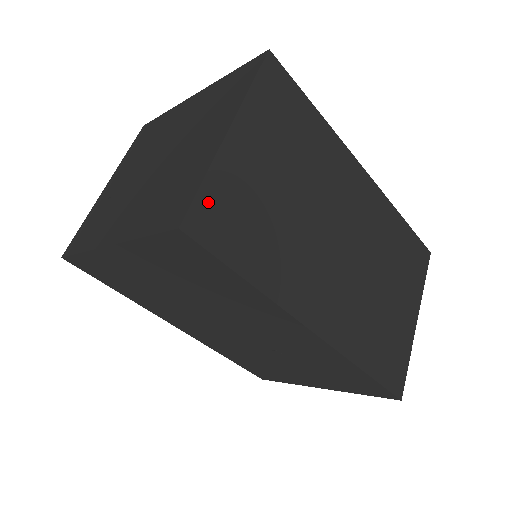
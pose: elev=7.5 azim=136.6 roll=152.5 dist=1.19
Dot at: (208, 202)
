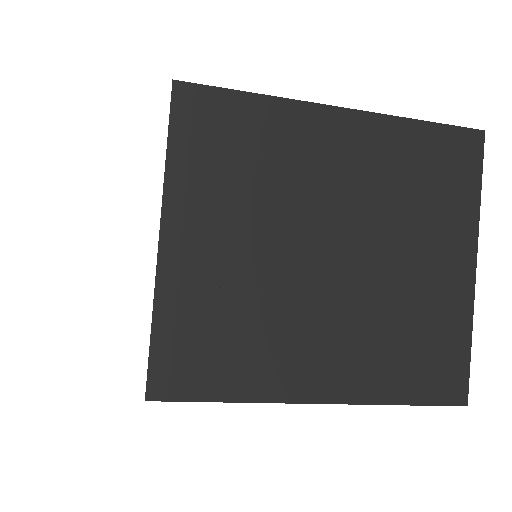
Dot at: occluded
